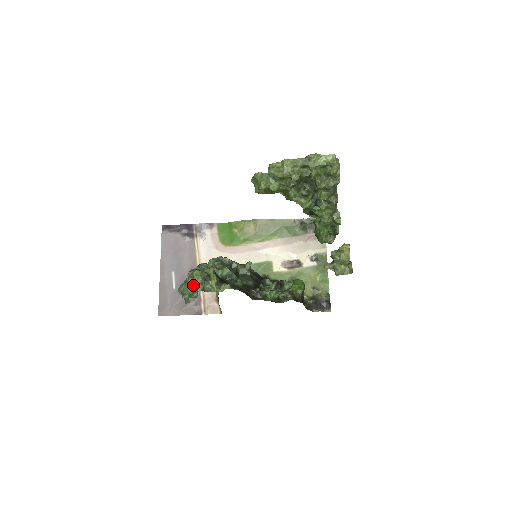
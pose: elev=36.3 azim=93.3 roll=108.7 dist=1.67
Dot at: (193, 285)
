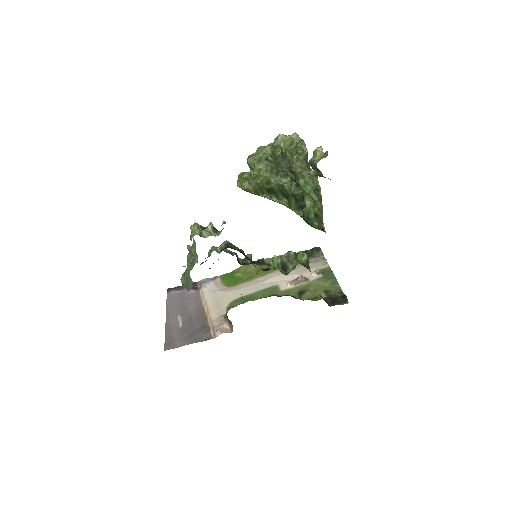
Dot at: (191, 237)
